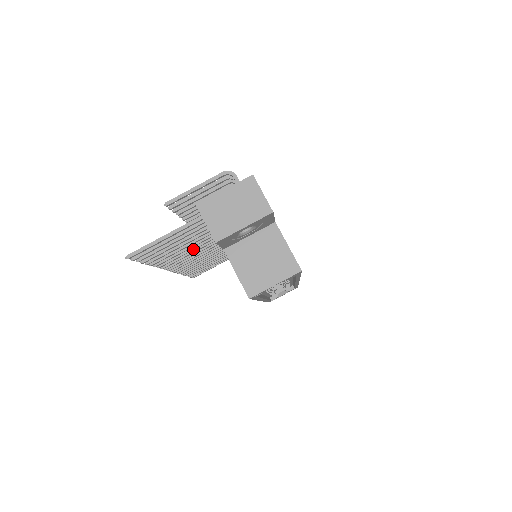
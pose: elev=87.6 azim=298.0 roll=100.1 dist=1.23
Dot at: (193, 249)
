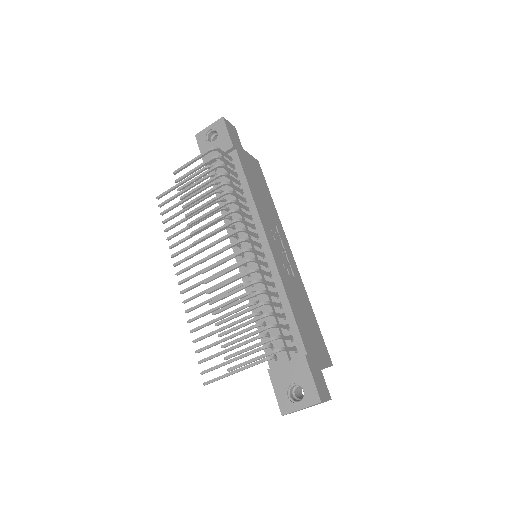
Dot at: occluded
